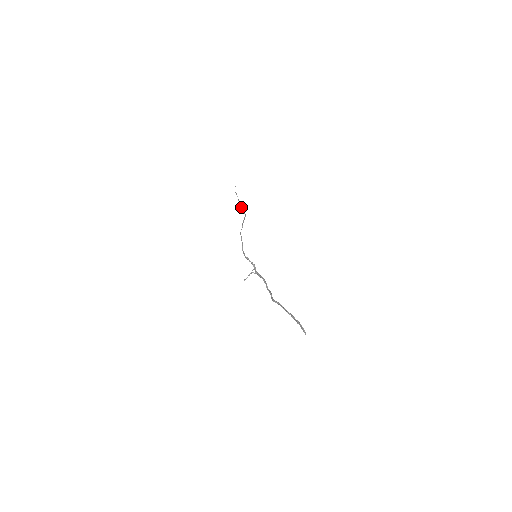
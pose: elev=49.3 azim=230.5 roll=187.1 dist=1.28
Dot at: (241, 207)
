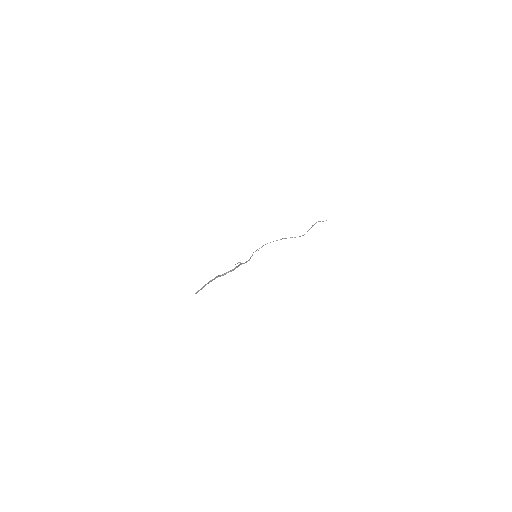
Dot at: occluded
